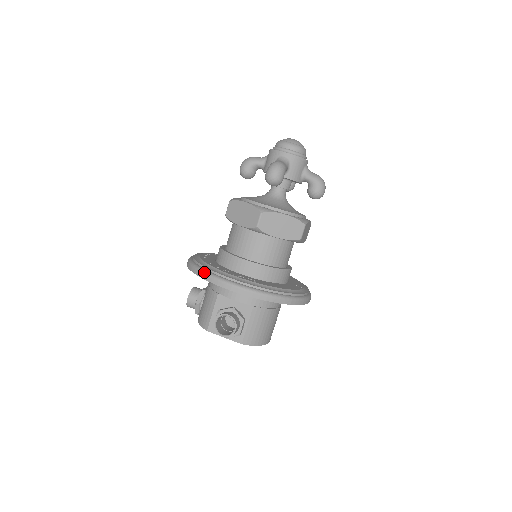
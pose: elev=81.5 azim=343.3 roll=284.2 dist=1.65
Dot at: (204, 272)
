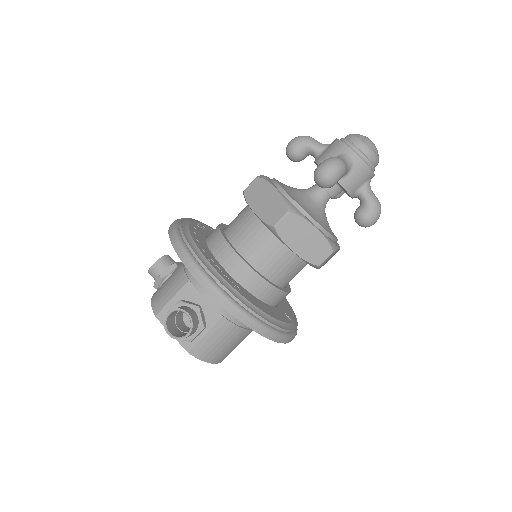
Dot at: (183, 249)
